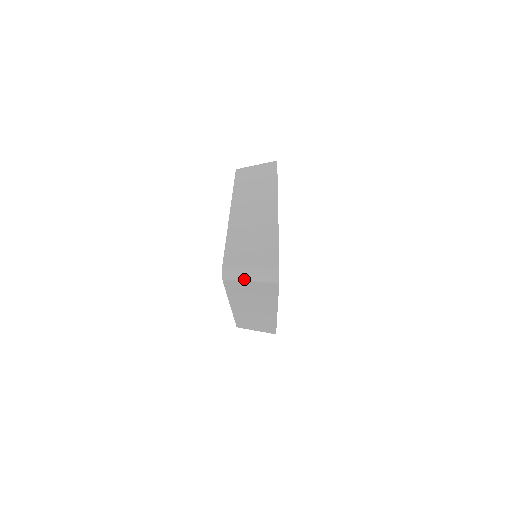
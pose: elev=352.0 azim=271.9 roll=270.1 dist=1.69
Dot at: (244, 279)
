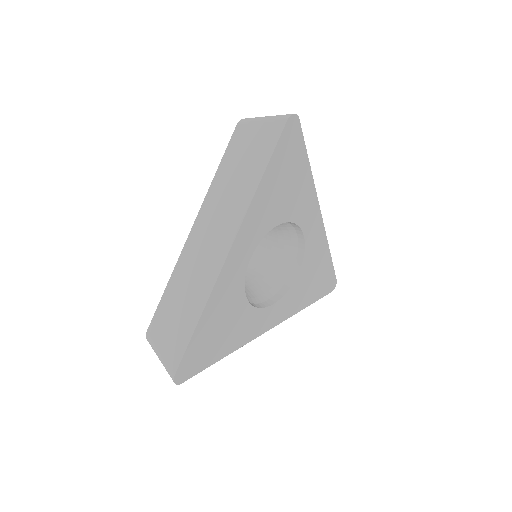
Dot at: occluded
